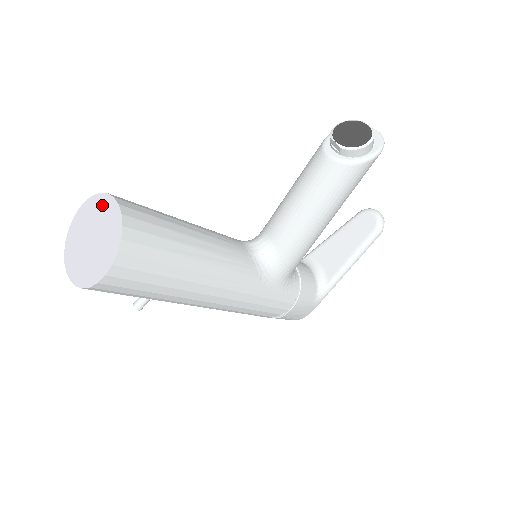
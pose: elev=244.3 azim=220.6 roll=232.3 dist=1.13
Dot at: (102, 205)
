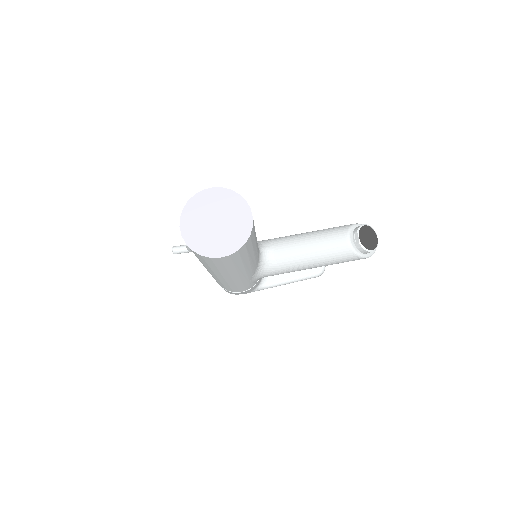
Dot at: (237, 205)
